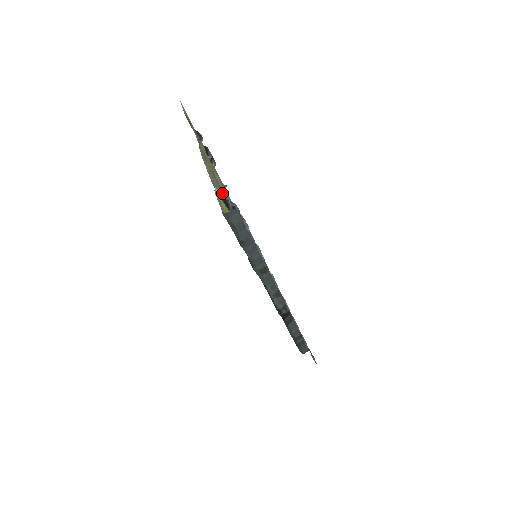
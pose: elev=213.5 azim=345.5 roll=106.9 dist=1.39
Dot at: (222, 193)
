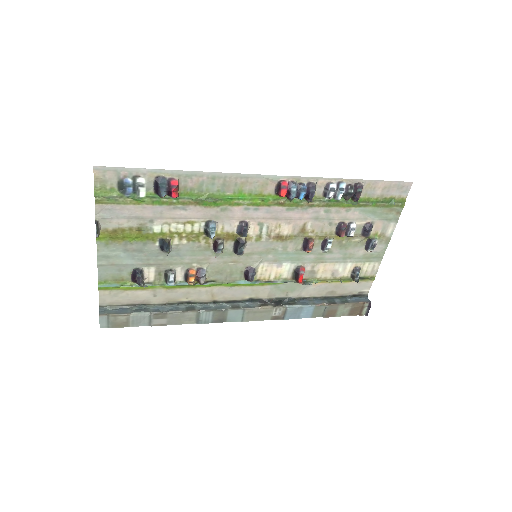
Dot at: (159, 246)
